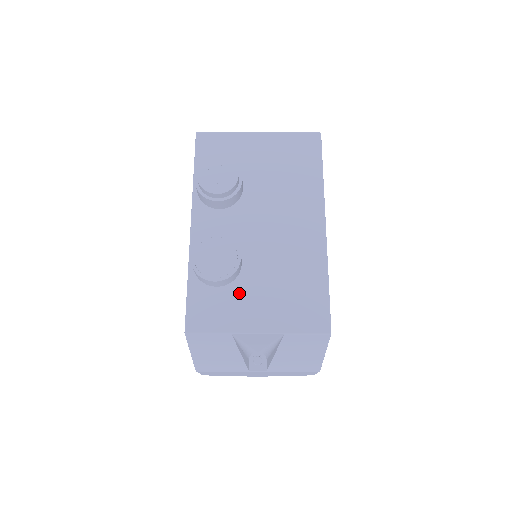
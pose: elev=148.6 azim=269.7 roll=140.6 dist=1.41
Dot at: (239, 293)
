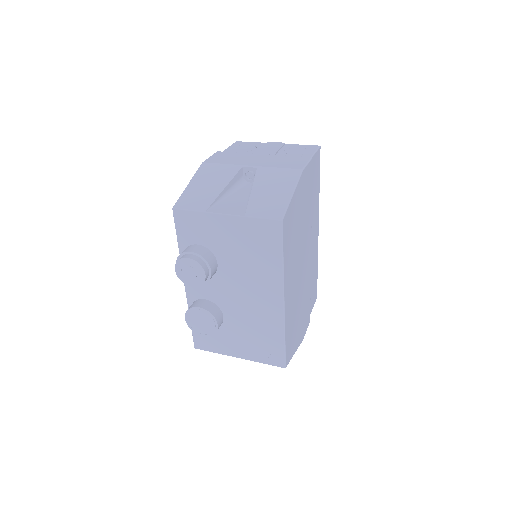
Dot at: (224, 334)
